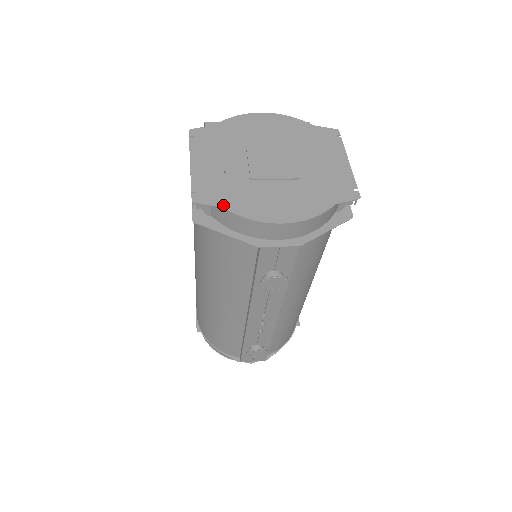
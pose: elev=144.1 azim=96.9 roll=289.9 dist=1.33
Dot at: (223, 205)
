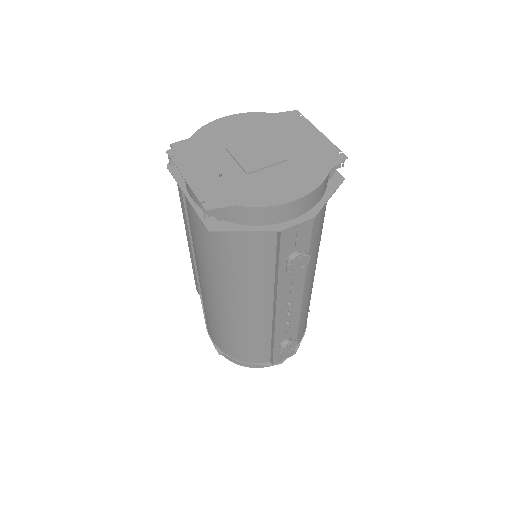
Dot at: (235, 203)
